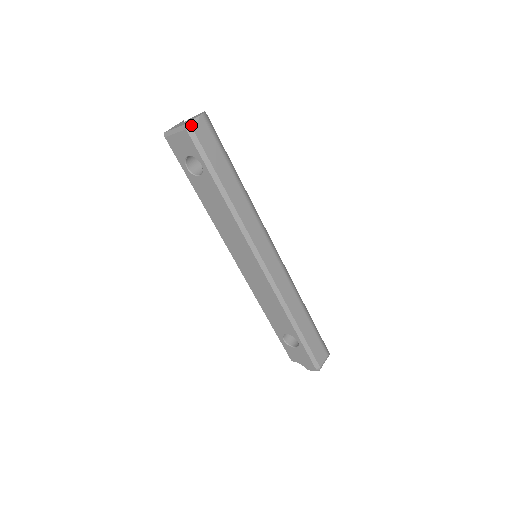
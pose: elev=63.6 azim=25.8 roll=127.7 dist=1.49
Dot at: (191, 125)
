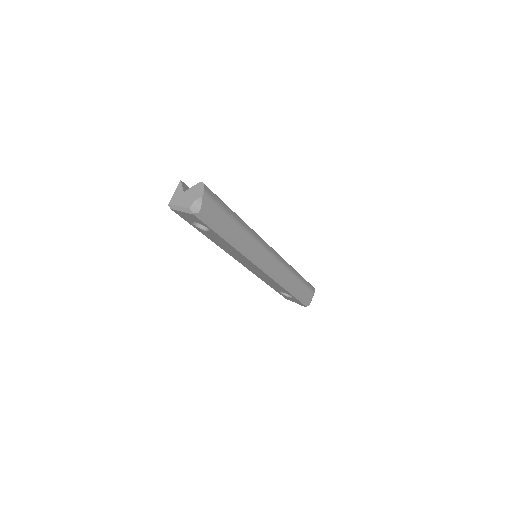
Dot at: (196, 208)
